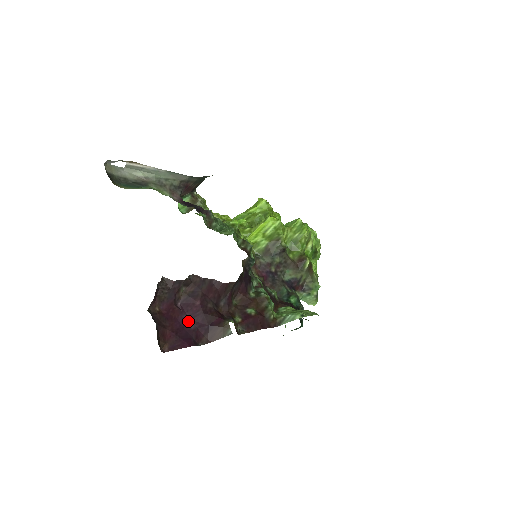
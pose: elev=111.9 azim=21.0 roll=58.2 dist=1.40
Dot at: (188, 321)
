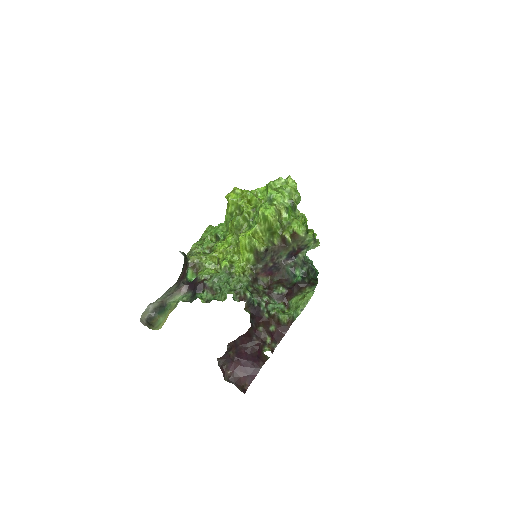
Dot at: (246, 362)
